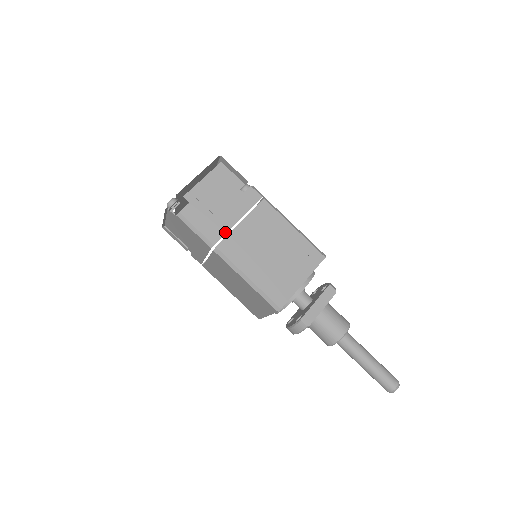
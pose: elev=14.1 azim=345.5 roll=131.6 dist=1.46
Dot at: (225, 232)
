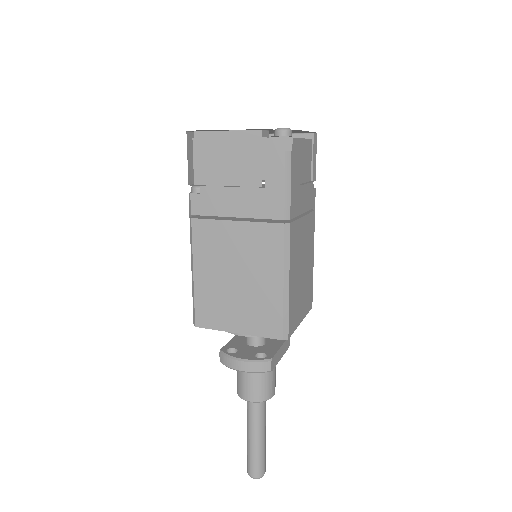
Dot at: (297, 214)
